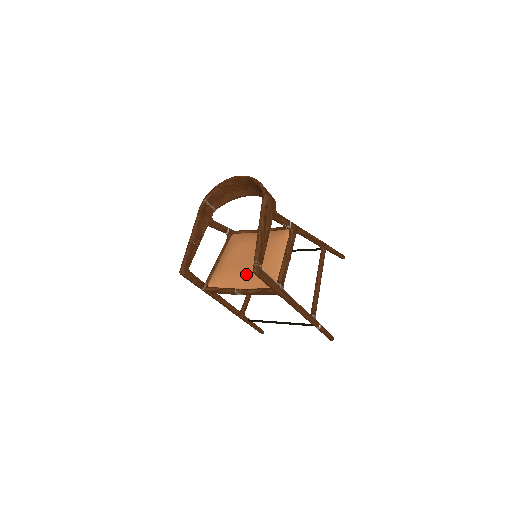
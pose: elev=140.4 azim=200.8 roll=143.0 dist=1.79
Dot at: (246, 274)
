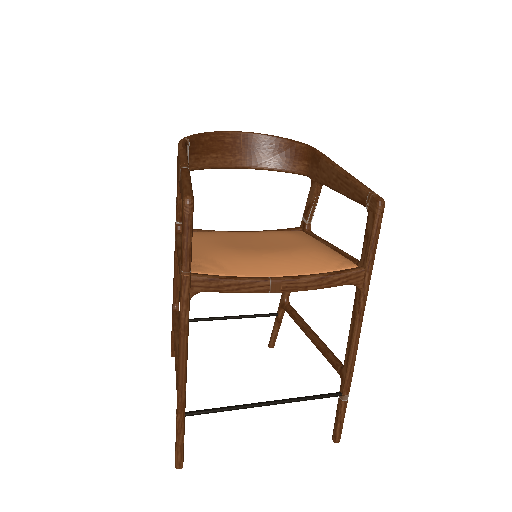
Dot at: (283, 256)
